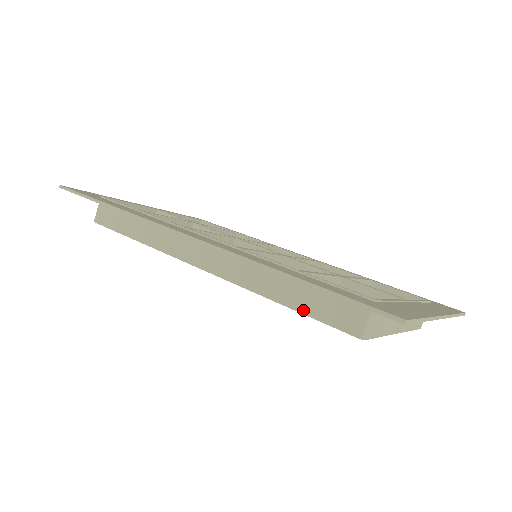
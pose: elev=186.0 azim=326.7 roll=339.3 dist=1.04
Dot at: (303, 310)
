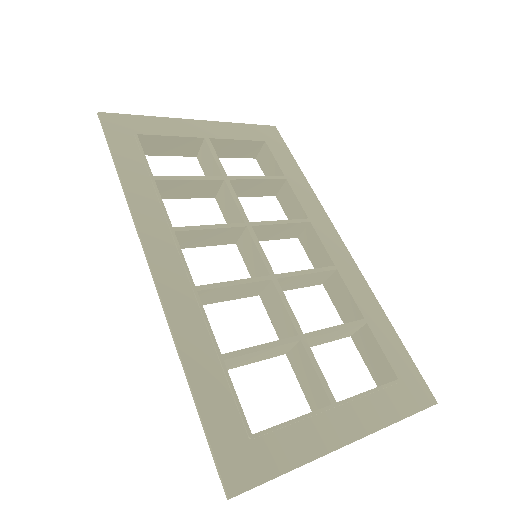
Dot at: occluded
